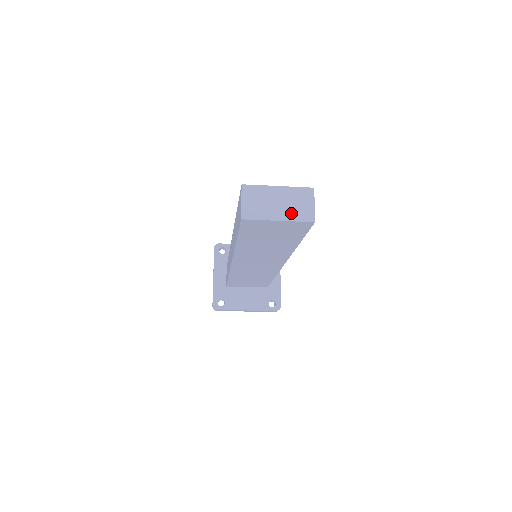
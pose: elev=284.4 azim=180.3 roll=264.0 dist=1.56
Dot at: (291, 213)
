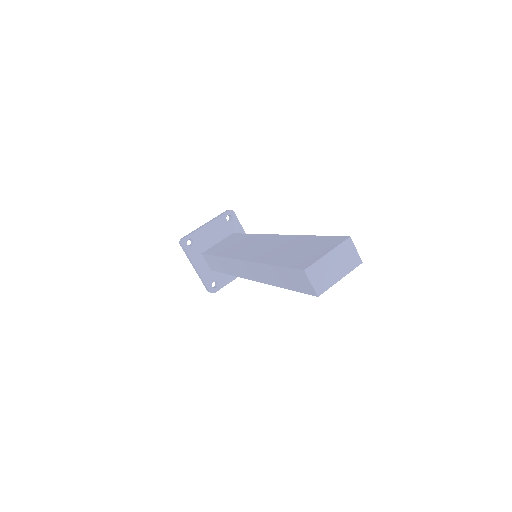
Dot at: (346, 268)
